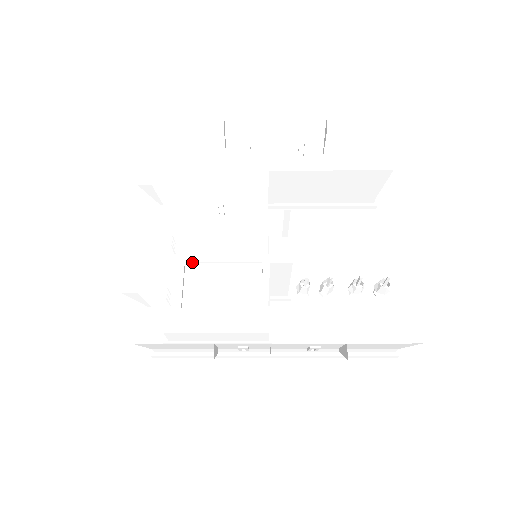
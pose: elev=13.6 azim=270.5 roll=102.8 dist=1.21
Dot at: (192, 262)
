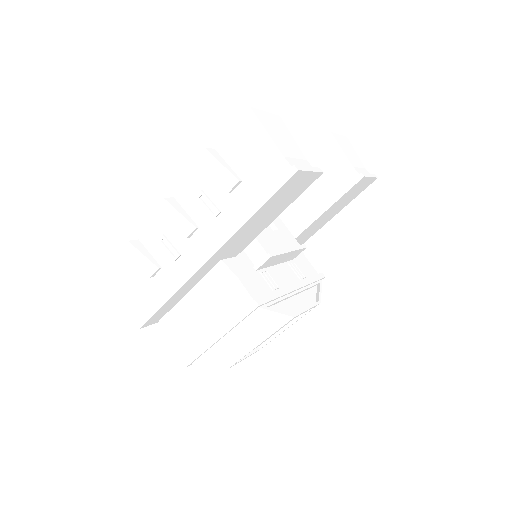
Dot at: (264, 344)
